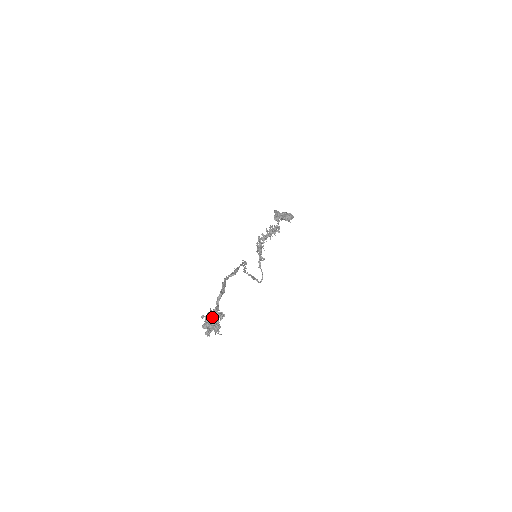
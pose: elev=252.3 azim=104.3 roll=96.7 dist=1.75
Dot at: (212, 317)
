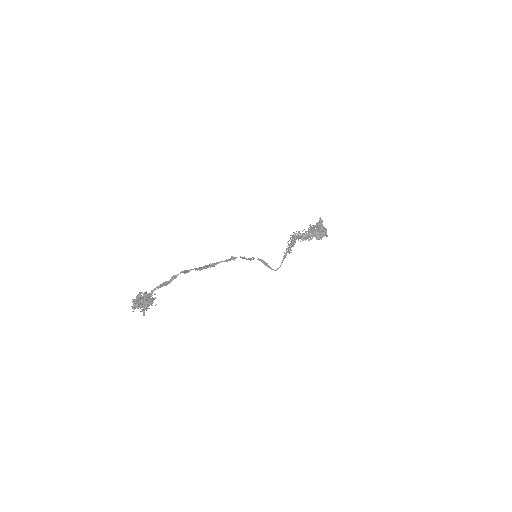
Dot at: (140, 300)
